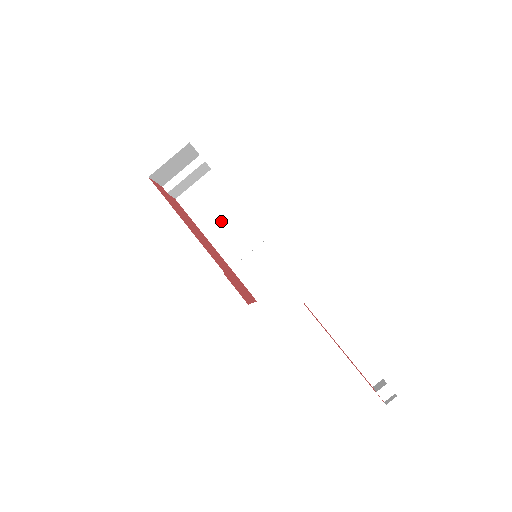
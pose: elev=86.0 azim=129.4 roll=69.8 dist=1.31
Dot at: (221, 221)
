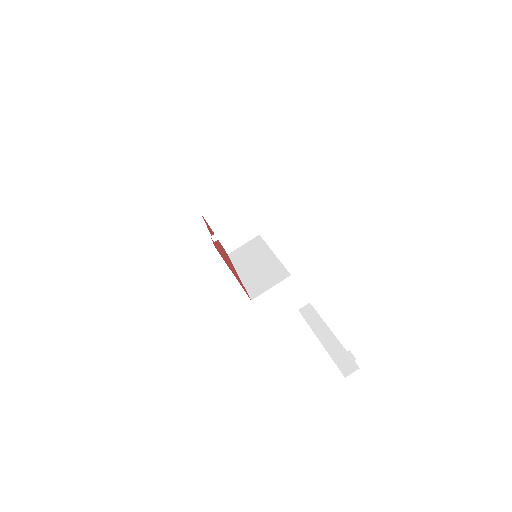
Dot at: (251, 259)
